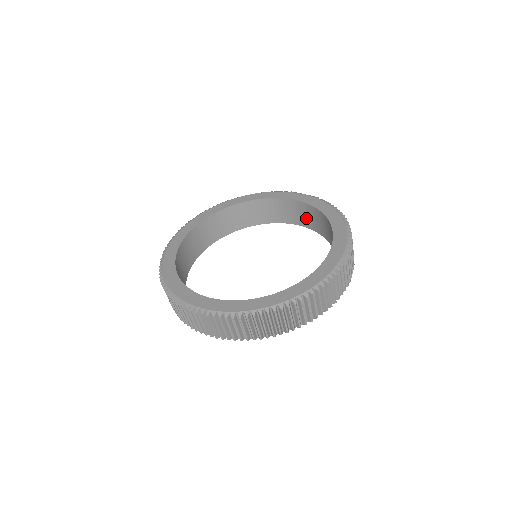
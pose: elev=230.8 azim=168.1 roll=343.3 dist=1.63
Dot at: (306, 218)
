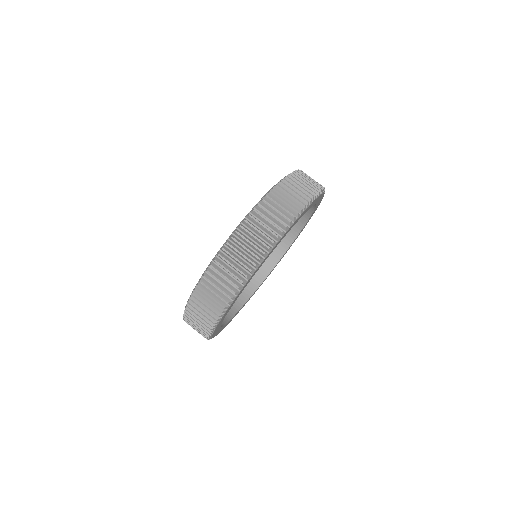
Dot at: occluded
